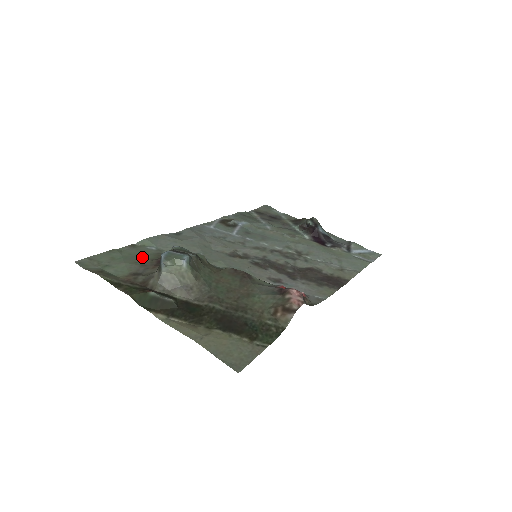
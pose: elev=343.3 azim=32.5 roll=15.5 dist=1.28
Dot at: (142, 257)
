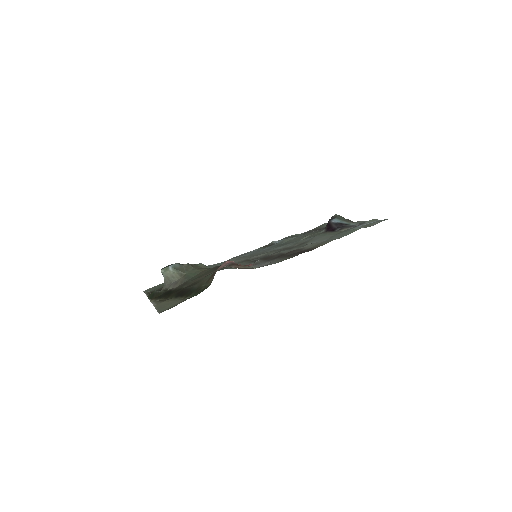
Dot at: occluded
